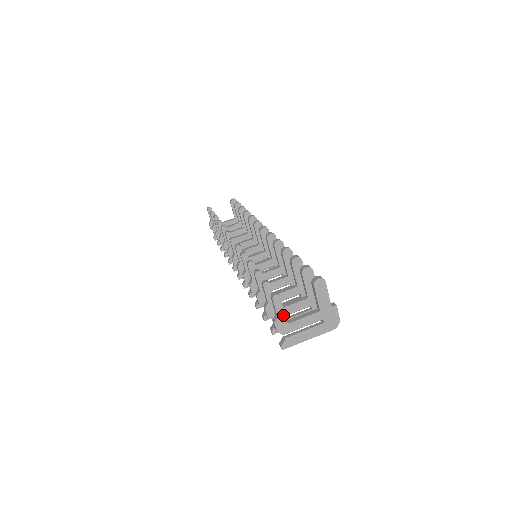
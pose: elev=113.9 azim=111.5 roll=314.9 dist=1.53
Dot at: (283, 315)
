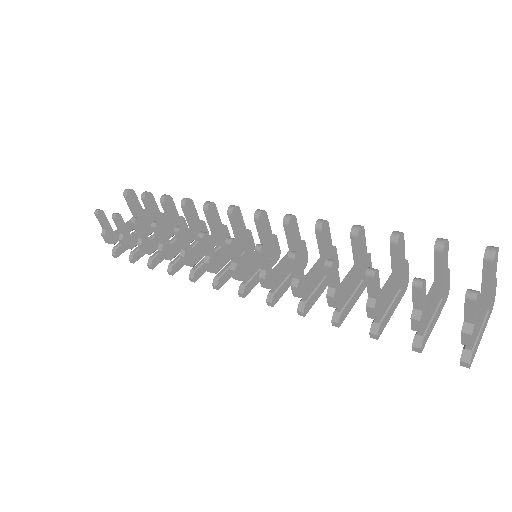
Dot at: (477, 319)
